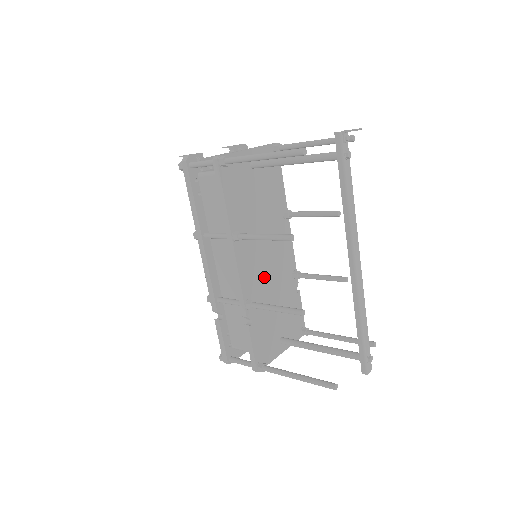
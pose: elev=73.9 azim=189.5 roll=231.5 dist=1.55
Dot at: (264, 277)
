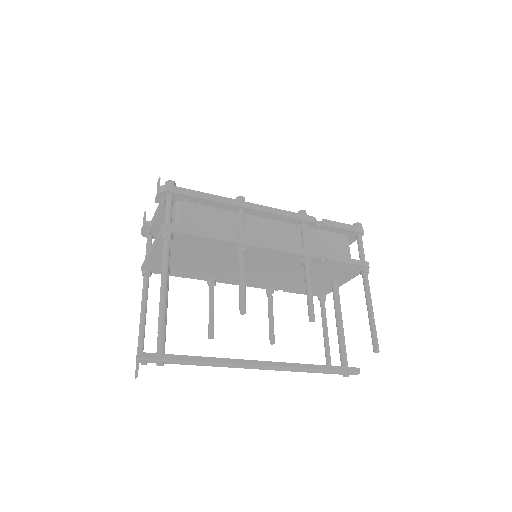
Dot at: (268, 275)
